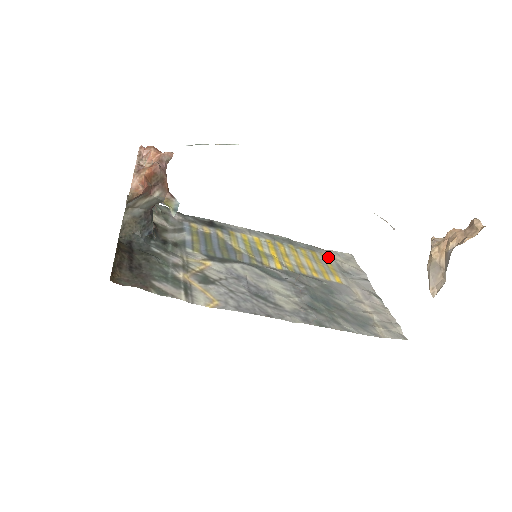
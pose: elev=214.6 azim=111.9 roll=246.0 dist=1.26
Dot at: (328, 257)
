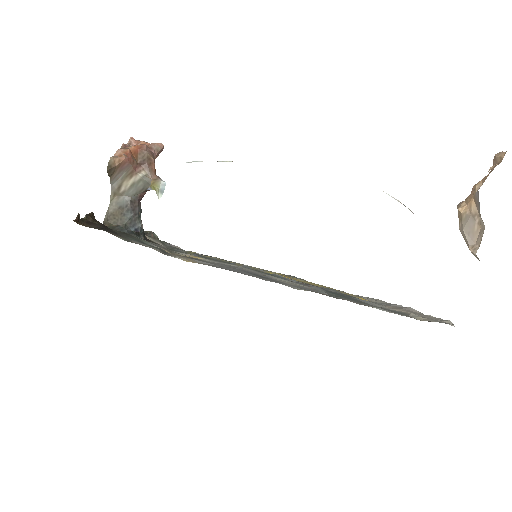
Dot at: (352, 294)
